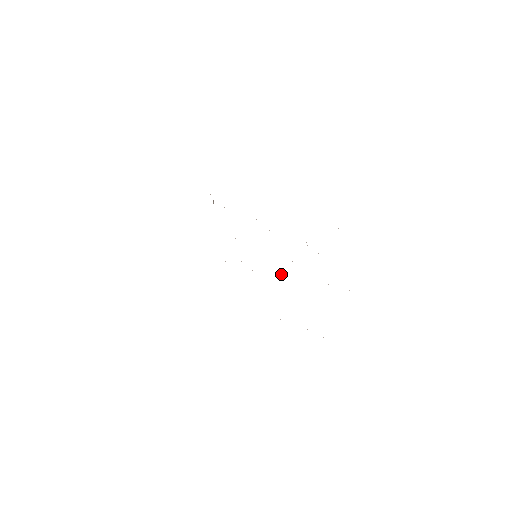
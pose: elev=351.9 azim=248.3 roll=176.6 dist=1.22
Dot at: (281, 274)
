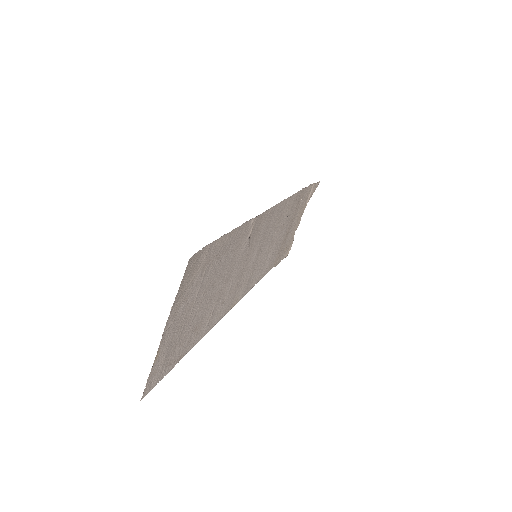
Dot at: (228, 281)
